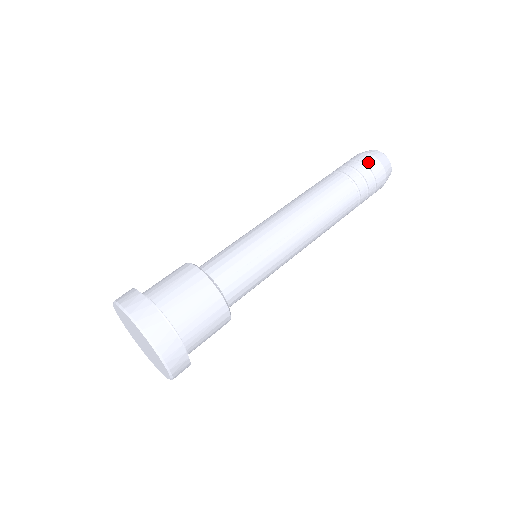
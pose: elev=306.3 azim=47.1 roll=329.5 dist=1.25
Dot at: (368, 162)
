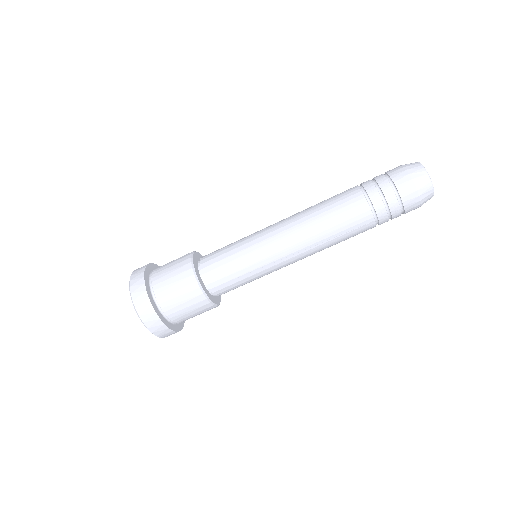
Dot at: (404, 193)
